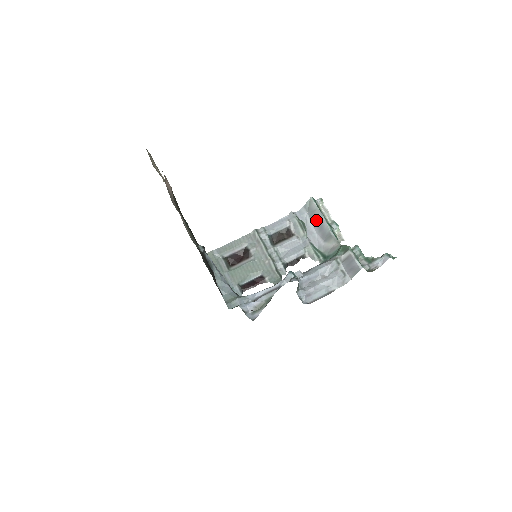
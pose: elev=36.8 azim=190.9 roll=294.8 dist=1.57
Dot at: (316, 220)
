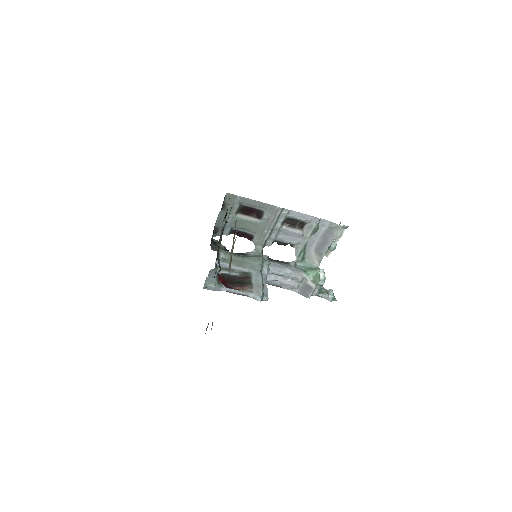
Dot at: (326, 238)
